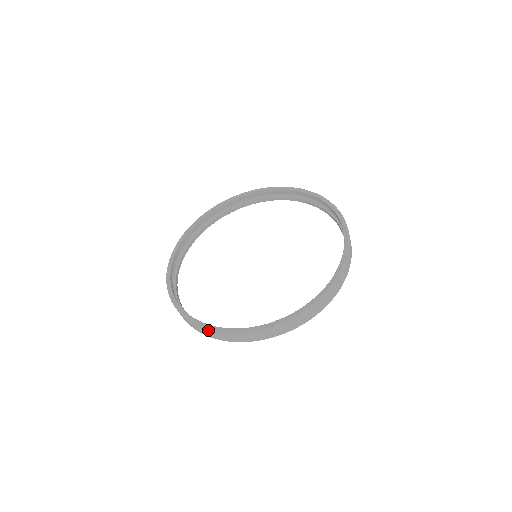
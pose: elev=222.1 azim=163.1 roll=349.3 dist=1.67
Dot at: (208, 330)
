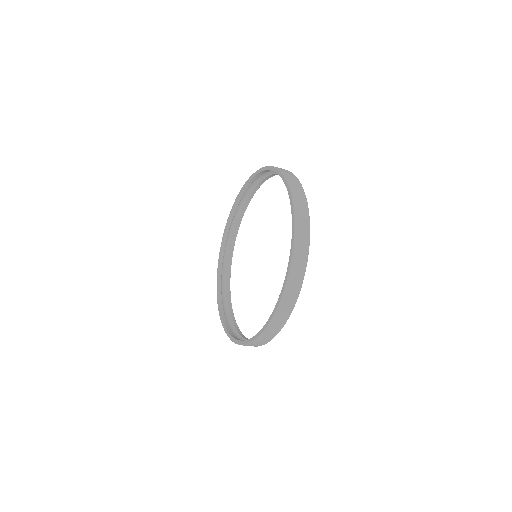
Dot at: (223, 325)
